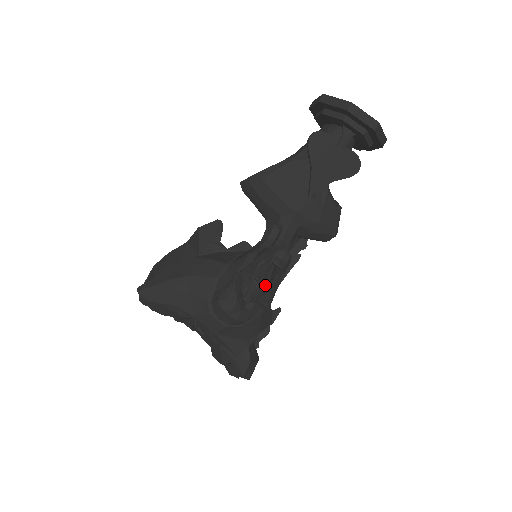
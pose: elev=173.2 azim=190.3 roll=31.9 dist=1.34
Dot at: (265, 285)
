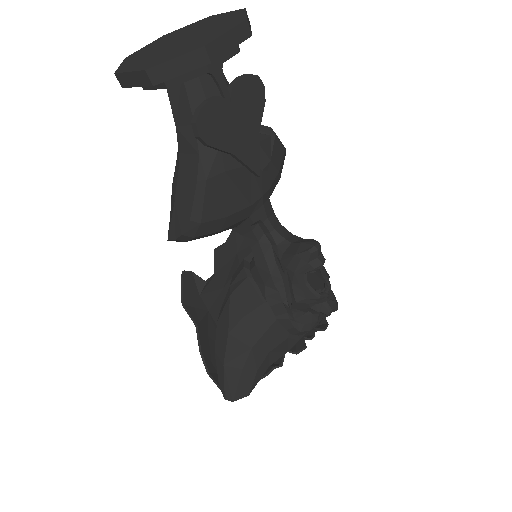
Dot at: (326, 284)
